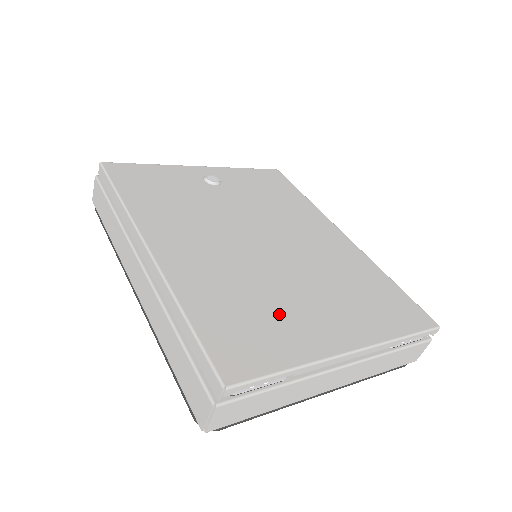
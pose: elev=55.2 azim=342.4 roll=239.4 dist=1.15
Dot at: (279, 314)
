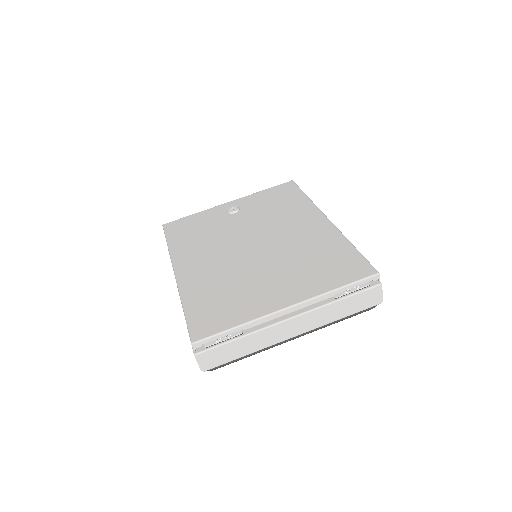
Dot at: (243, 294)
